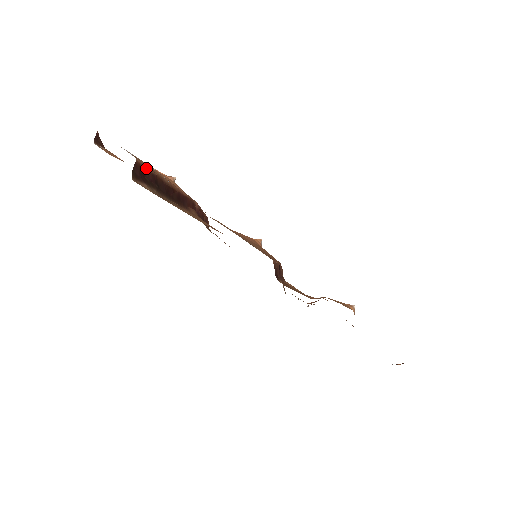
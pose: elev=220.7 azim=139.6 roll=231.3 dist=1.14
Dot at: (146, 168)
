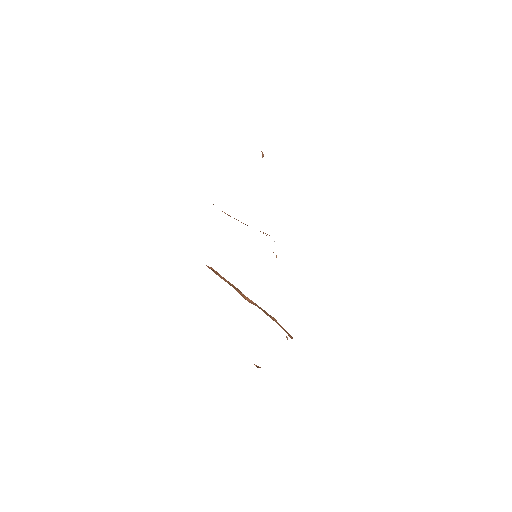
Dot at: occluded
